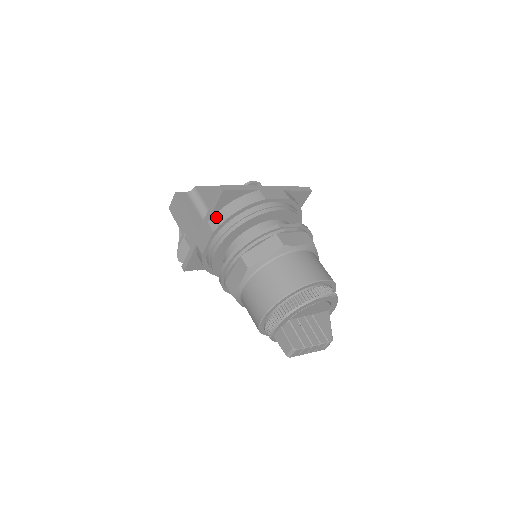
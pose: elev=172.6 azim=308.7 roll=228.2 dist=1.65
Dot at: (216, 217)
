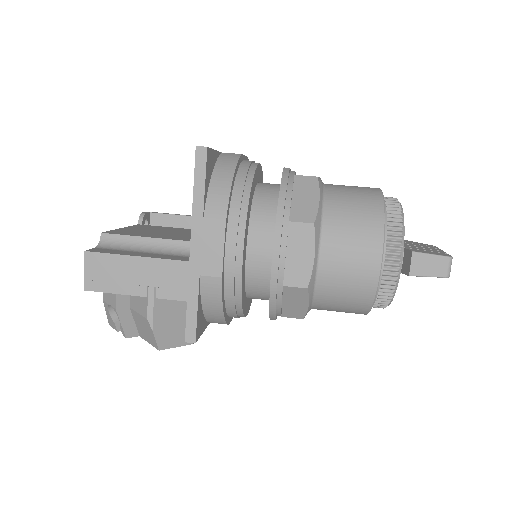
Dot at: (211, 204)
